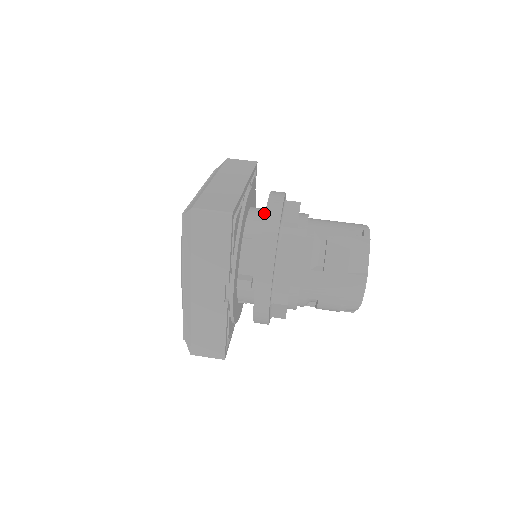
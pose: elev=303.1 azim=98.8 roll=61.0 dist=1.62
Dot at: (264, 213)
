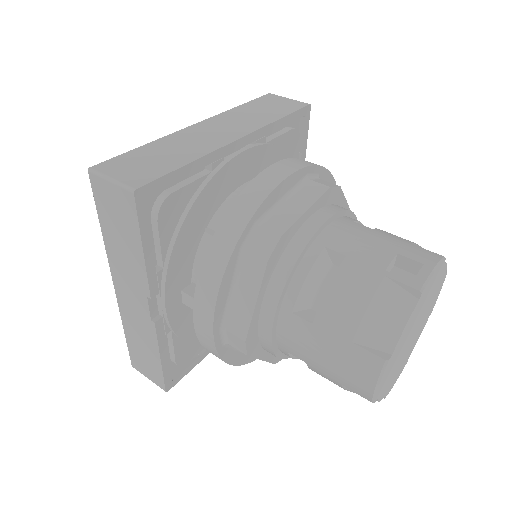
Dot at: occluded
